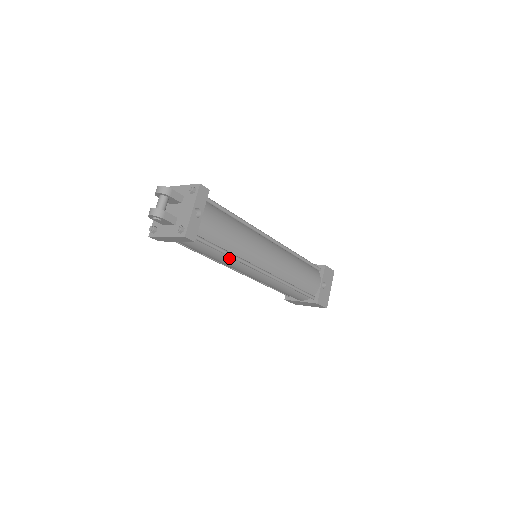
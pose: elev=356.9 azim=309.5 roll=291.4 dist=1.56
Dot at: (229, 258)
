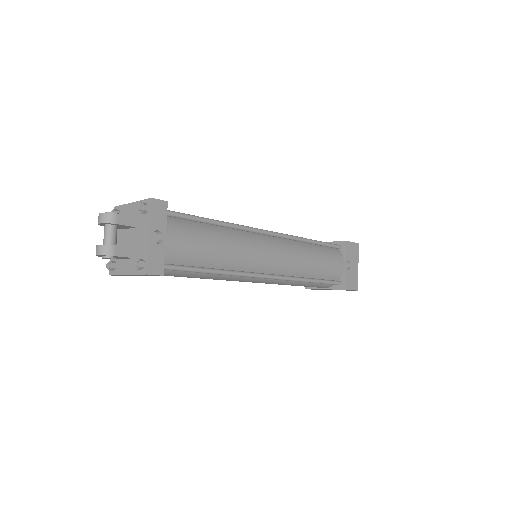
Dot at: occluded
